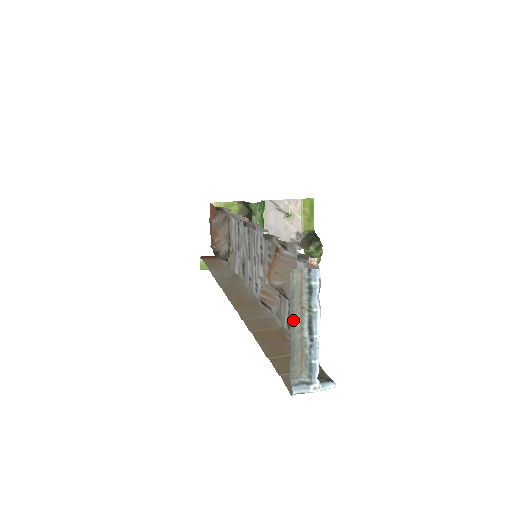
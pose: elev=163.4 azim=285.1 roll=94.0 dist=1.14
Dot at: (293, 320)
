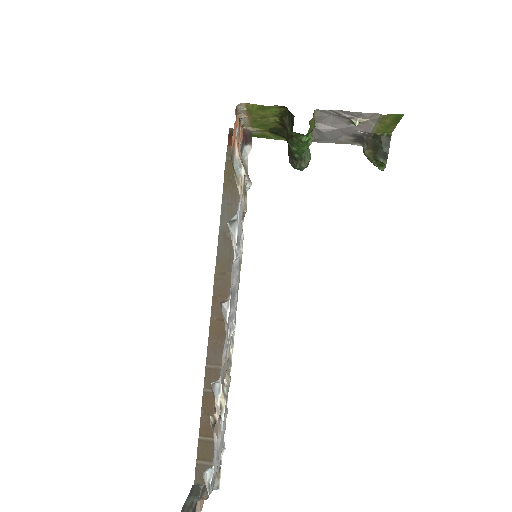
Dot at: (187, 503)
